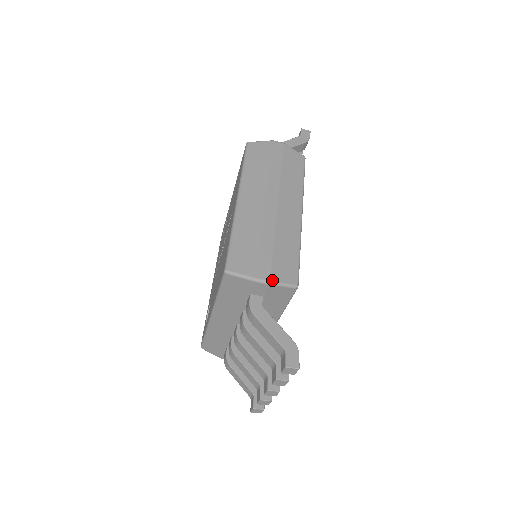
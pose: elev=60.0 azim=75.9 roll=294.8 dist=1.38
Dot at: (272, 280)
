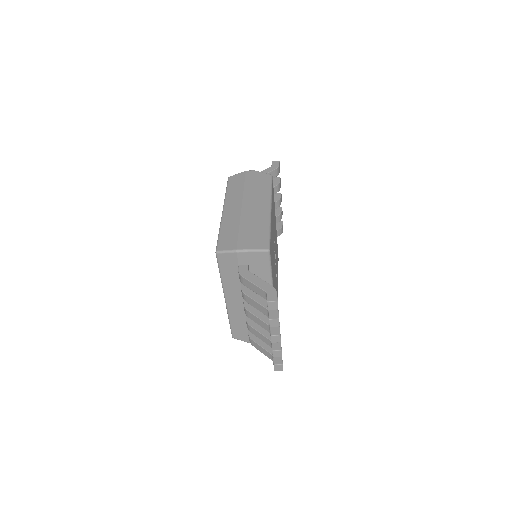
Dot at: (248, 248)
